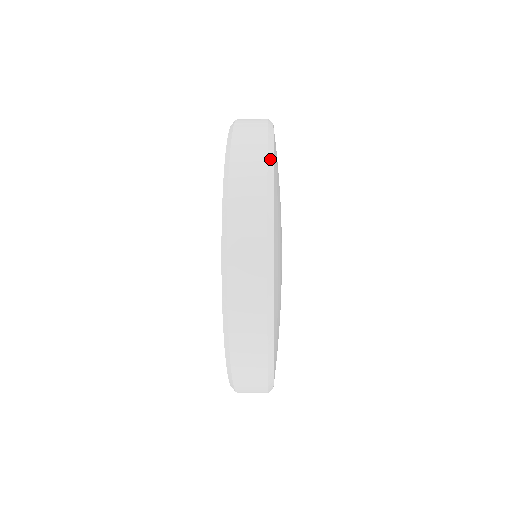
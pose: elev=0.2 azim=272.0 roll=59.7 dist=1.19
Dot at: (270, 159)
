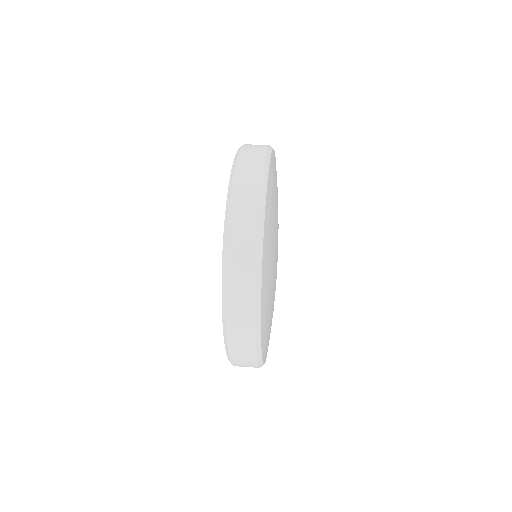
Dot at: (261, 231)
